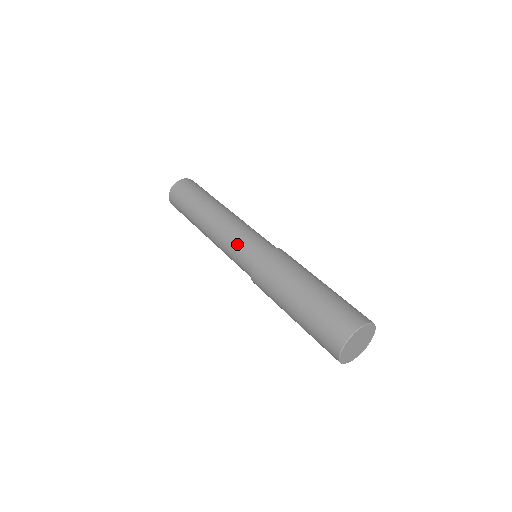
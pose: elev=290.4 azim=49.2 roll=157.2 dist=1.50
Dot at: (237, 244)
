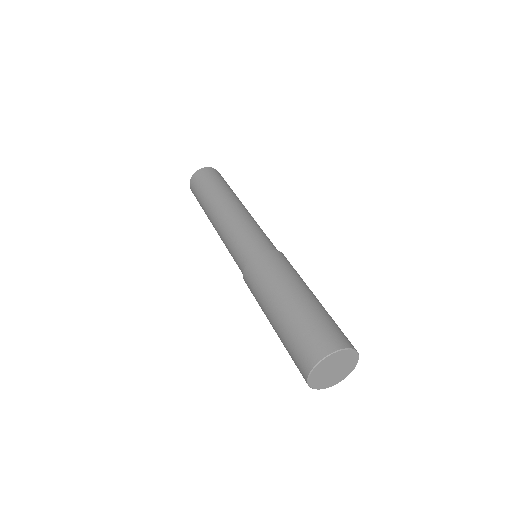
Dot at: (232, 247)
